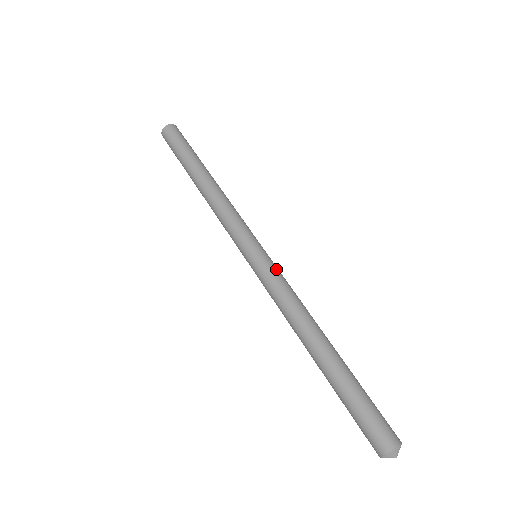
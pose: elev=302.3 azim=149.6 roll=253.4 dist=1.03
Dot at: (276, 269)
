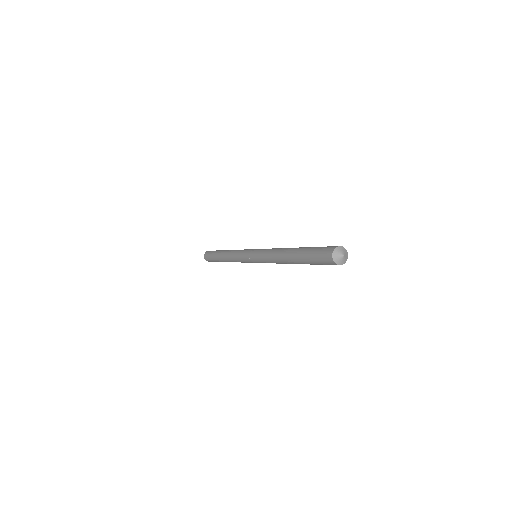
Dot at: occluded
